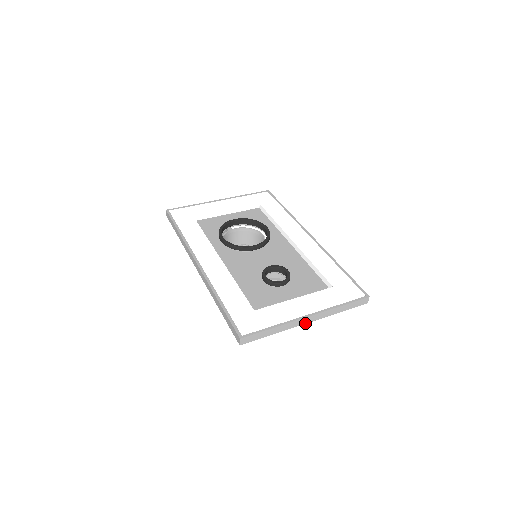
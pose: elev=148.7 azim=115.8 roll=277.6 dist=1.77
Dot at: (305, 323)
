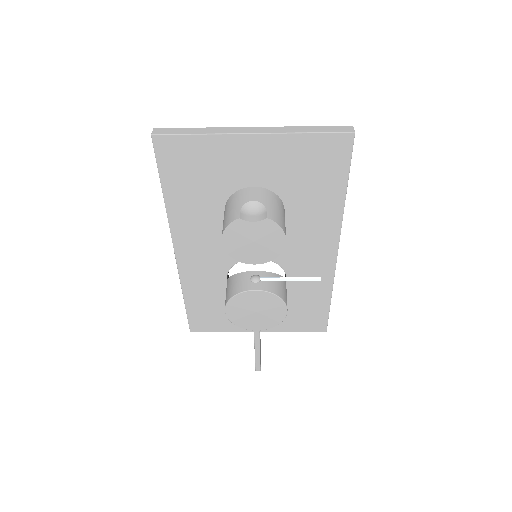
Dot at: (248, 133)
